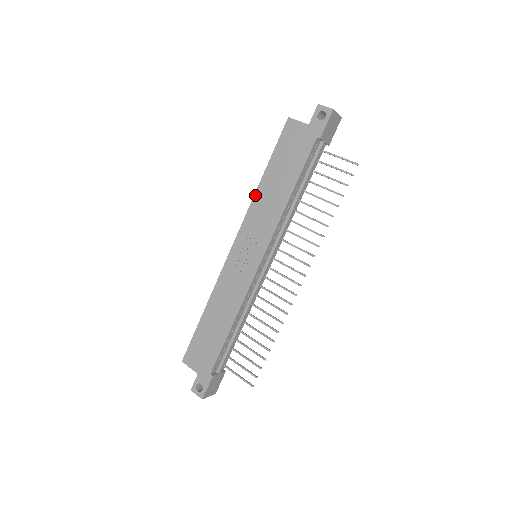
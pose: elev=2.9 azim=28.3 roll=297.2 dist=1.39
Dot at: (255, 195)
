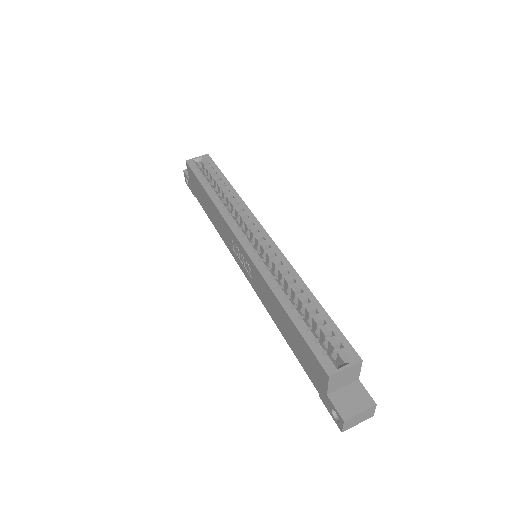
Dot at: (270, 289)
